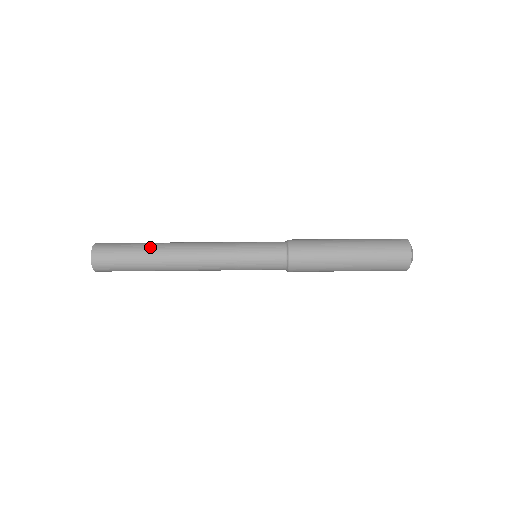
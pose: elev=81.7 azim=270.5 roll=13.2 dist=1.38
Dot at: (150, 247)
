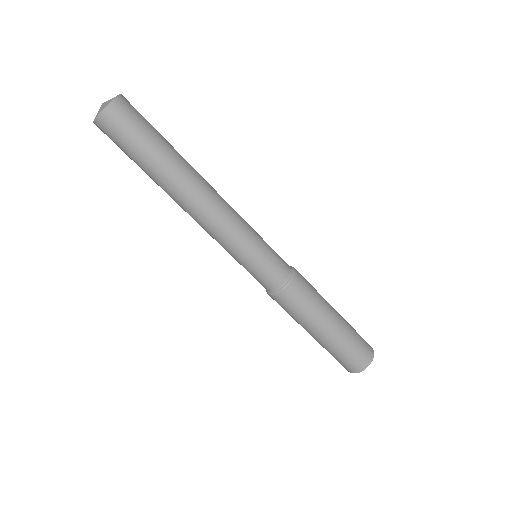
Dot at: (177, 156)
